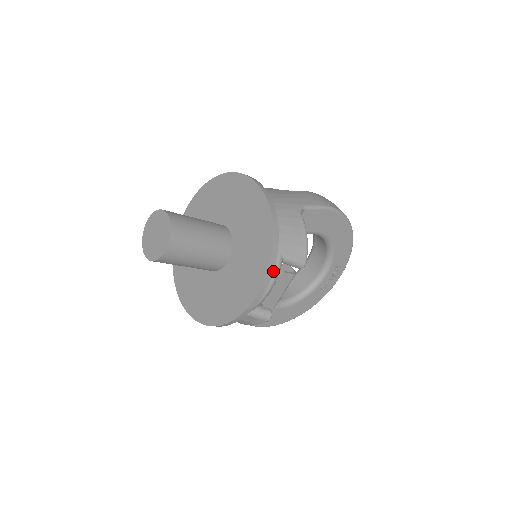
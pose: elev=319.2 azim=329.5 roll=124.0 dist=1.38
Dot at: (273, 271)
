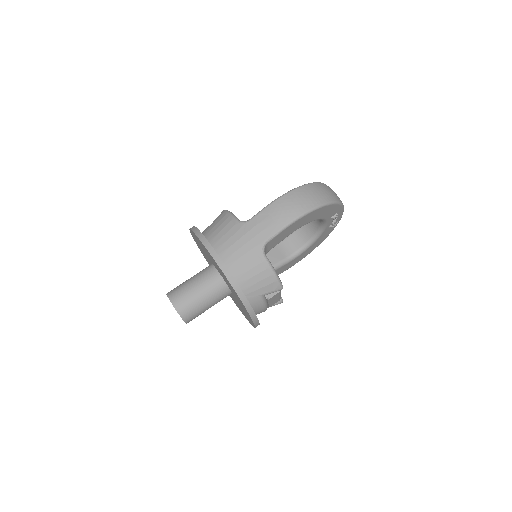
Dot at: (260, 305)
